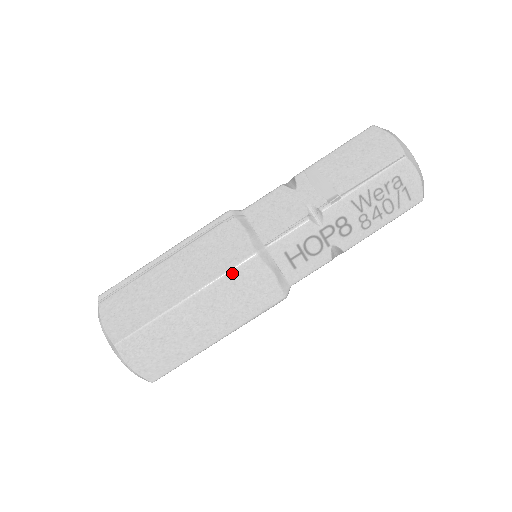
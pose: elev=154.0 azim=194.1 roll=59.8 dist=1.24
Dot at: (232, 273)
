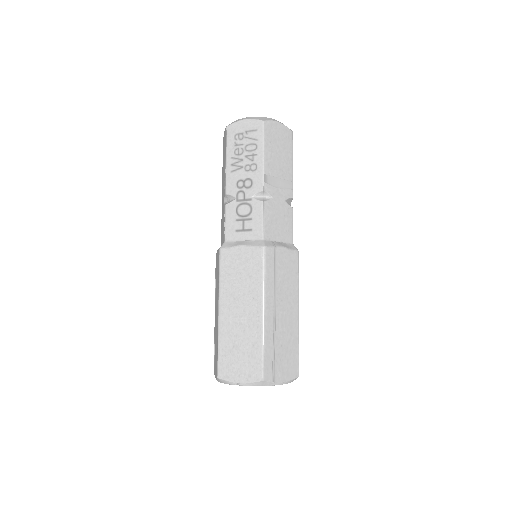
Dot at: (221, 272)
